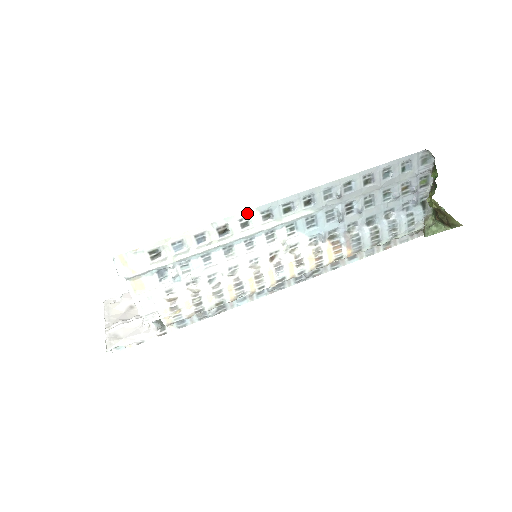
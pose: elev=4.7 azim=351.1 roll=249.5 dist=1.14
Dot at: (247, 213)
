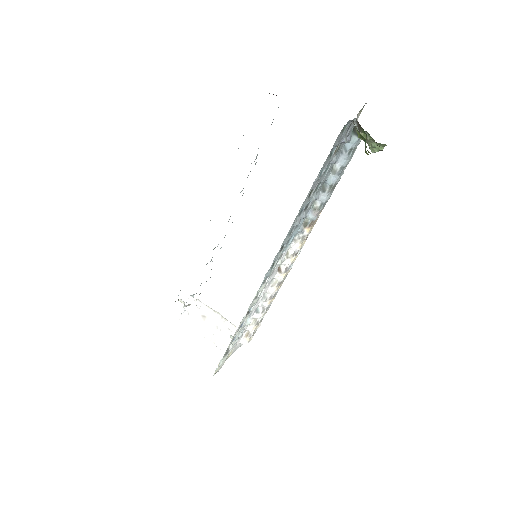
Dot at: occluded
